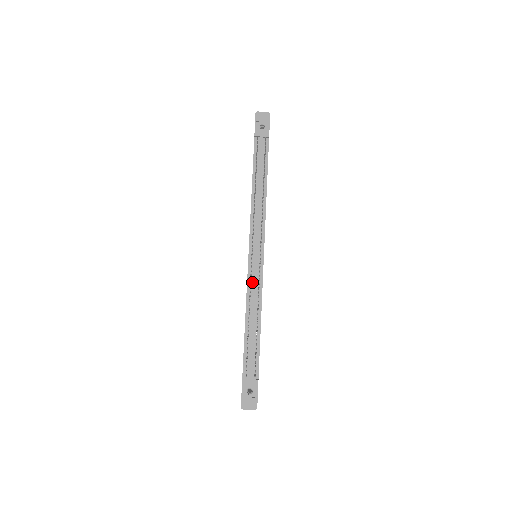
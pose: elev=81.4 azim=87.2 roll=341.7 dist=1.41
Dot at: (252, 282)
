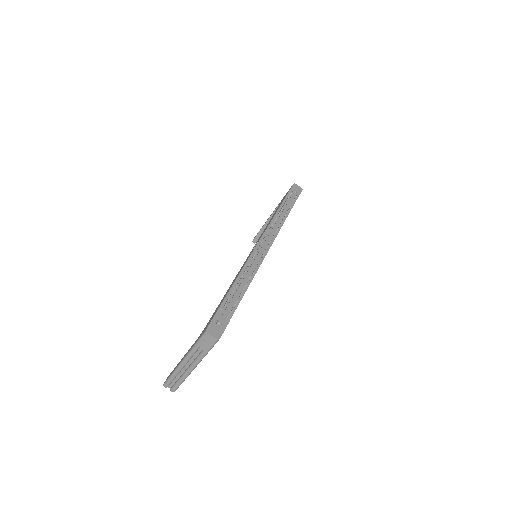
Dot at: (253, 259)
